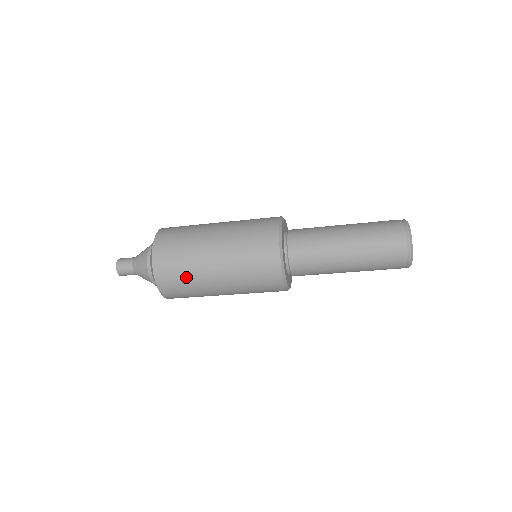
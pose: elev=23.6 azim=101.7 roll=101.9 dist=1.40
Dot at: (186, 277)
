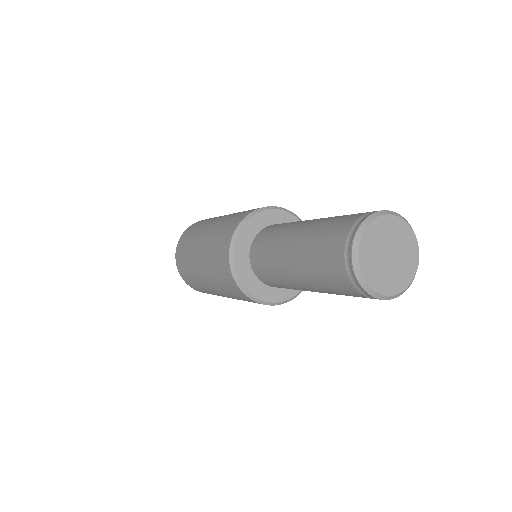
Dot at: (189, 270)
